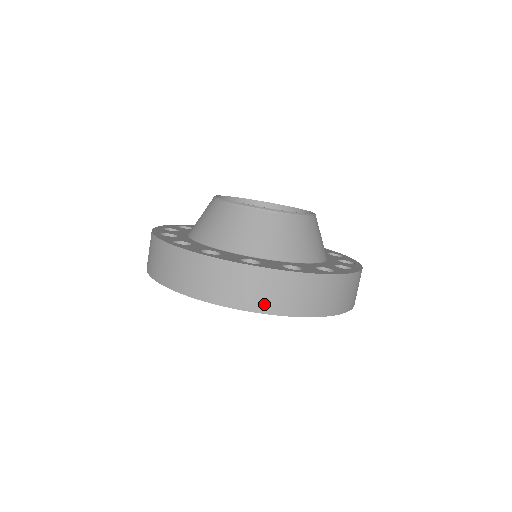
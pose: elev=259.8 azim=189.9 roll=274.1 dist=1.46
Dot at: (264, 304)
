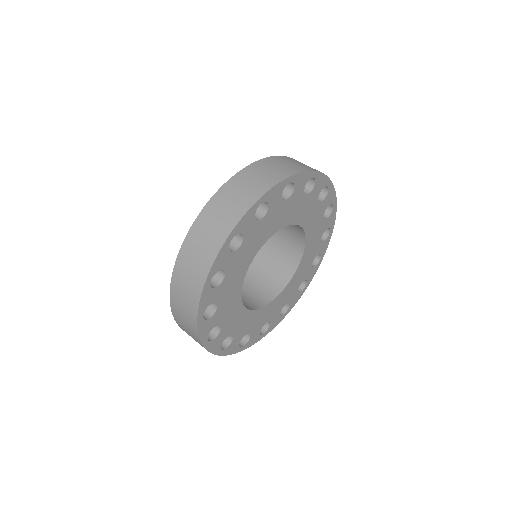
Dot at: (207, 258)
